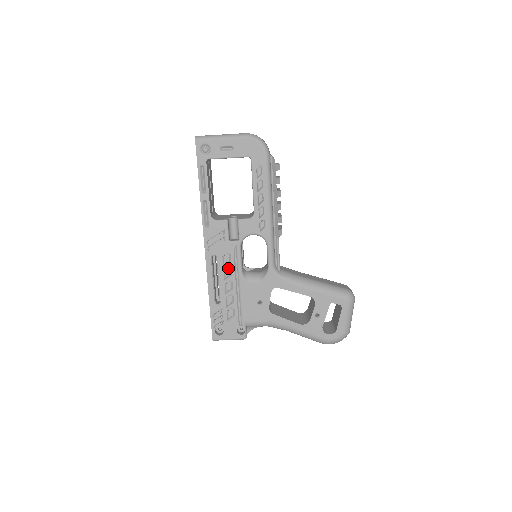
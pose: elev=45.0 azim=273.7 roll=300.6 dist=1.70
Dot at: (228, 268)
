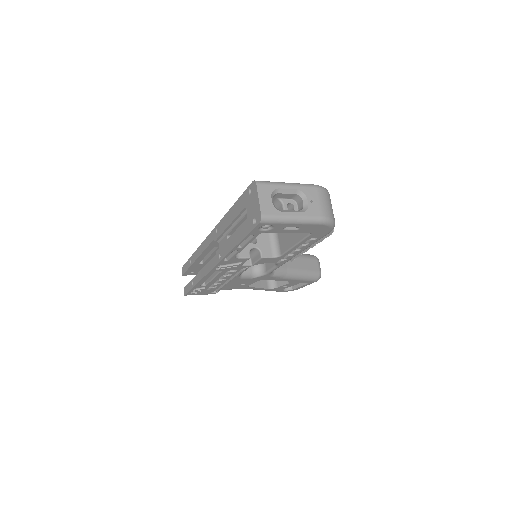
Dot at: (229, 276)
